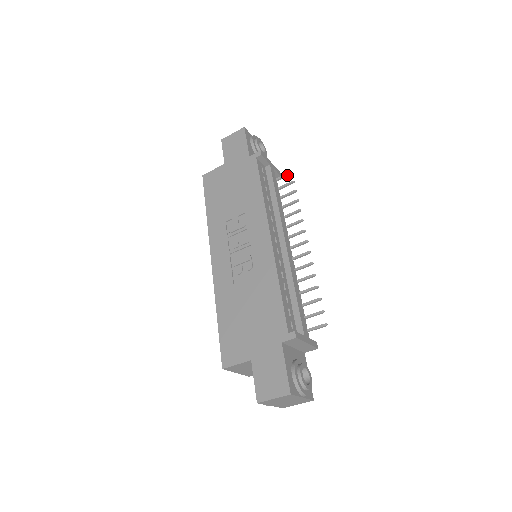
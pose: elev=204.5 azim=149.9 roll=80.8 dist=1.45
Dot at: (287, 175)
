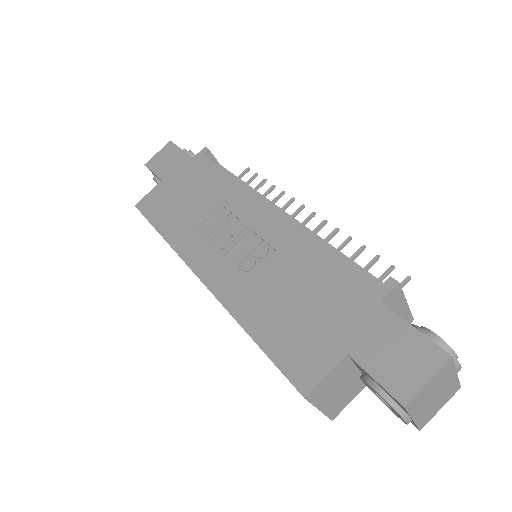
Dot at: (244, 173)
